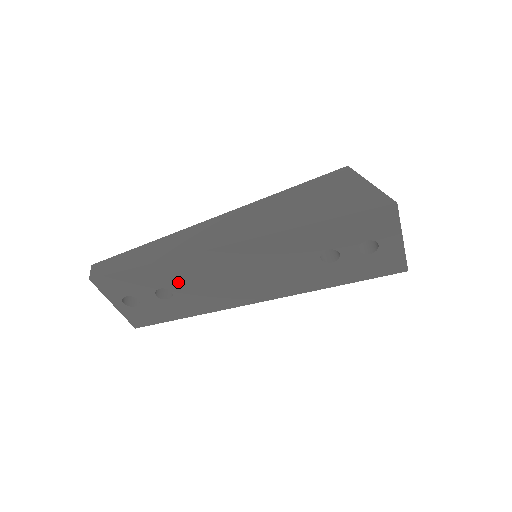
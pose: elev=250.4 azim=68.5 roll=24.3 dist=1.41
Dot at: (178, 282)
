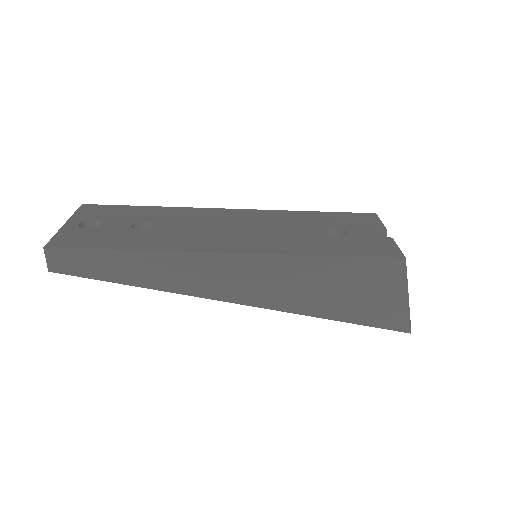
Dot at: occluded
